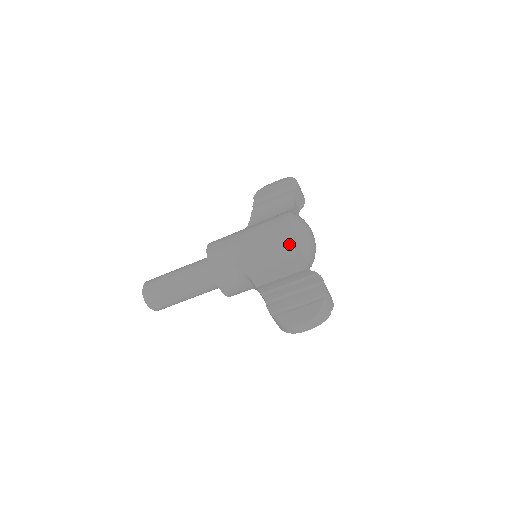
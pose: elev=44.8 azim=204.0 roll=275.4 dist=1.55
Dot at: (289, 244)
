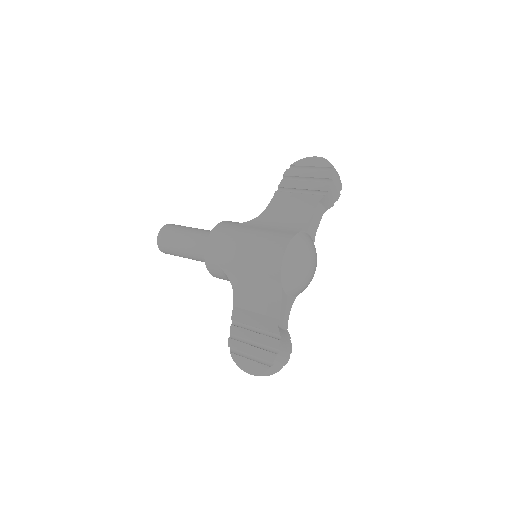
Dot at: (274, 282)
